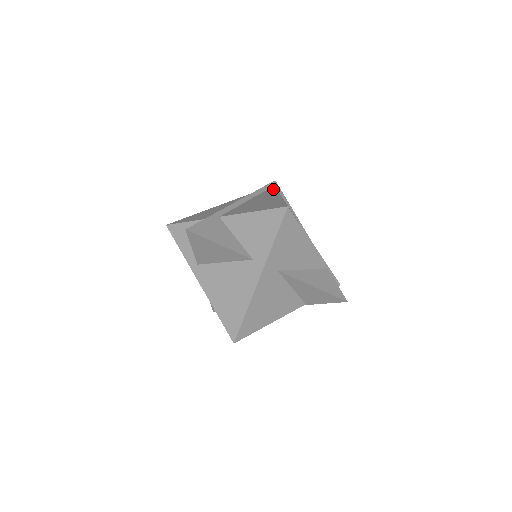
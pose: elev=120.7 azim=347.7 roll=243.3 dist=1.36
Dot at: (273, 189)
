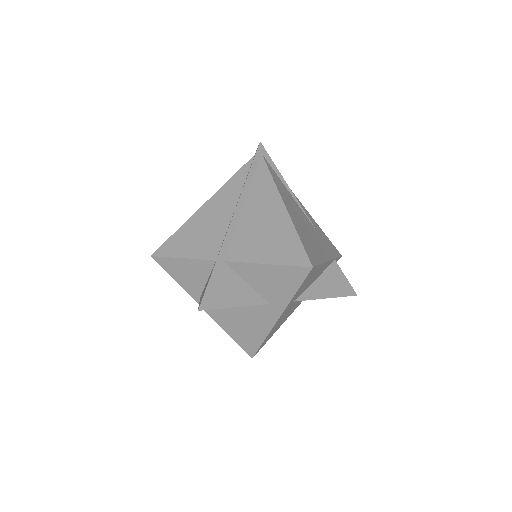
Dot at: (266, 172)
